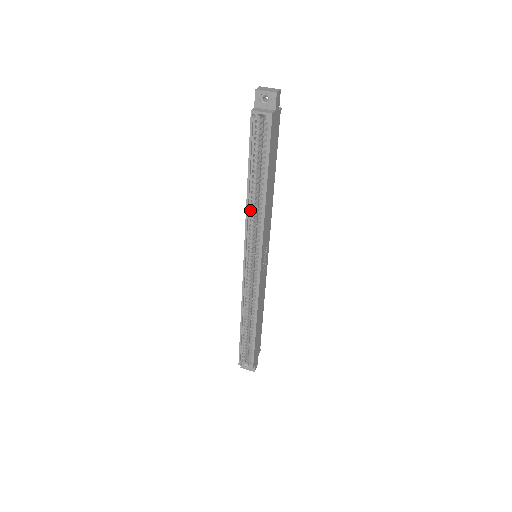
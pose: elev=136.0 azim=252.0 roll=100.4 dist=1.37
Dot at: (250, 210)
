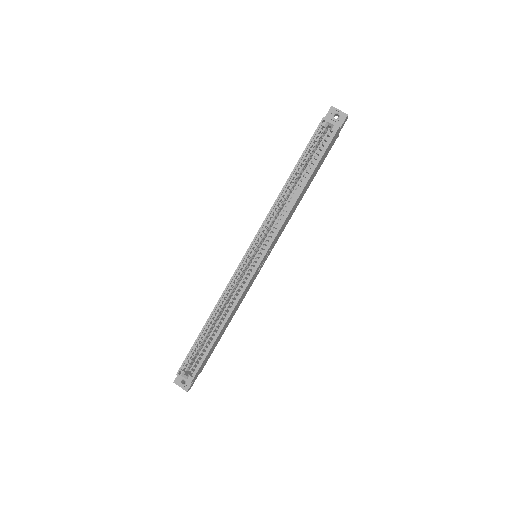
Dot at: (278, 204)
